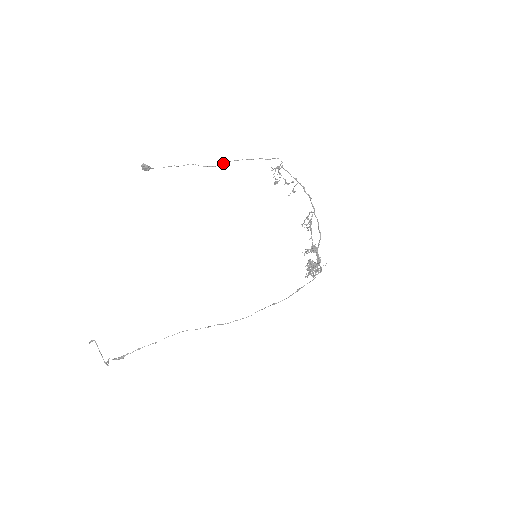
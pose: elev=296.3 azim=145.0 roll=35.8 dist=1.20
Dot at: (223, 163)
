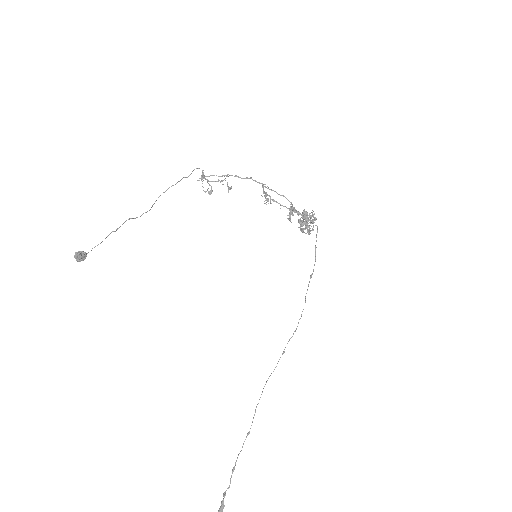
Dot at: (154, 203)
